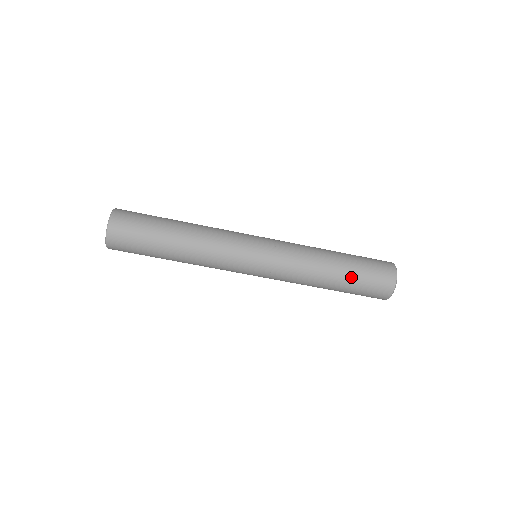
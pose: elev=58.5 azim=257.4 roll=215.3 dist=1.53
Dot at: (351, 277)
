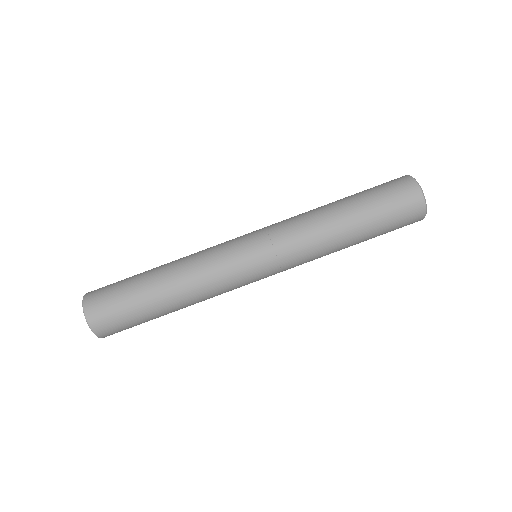
Dot at: (357, 196)
